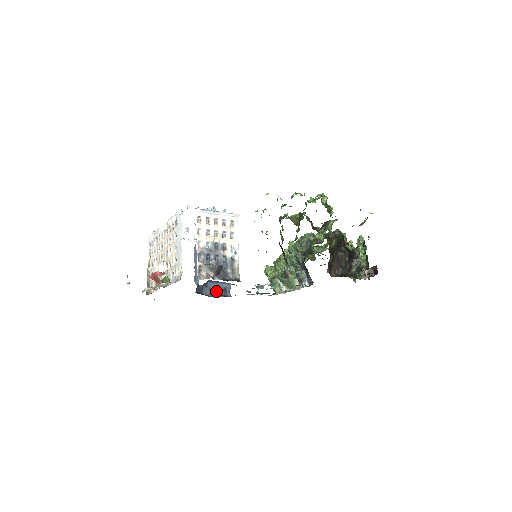
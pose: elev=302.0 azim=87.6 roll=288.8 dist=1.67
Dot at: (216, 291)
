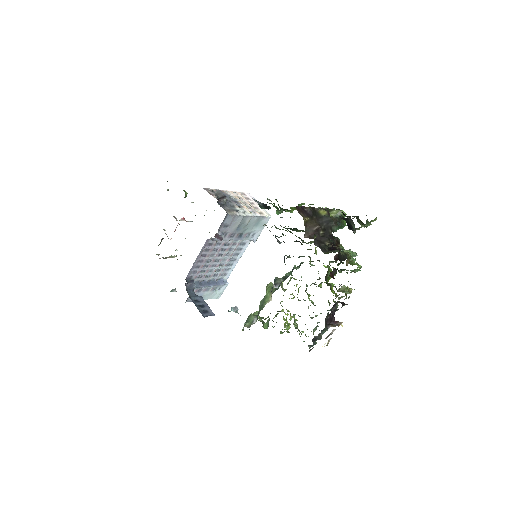
Dot at: (199, 304)
